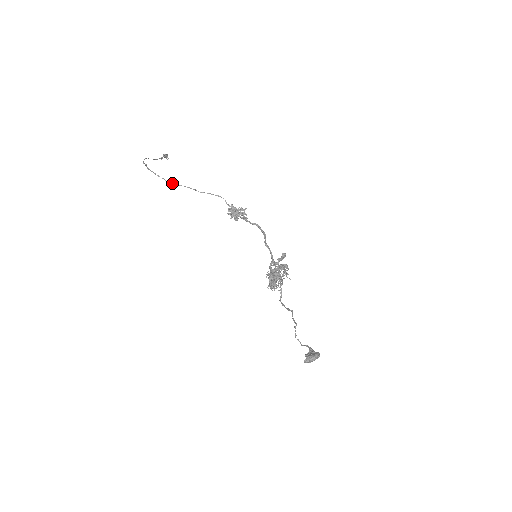
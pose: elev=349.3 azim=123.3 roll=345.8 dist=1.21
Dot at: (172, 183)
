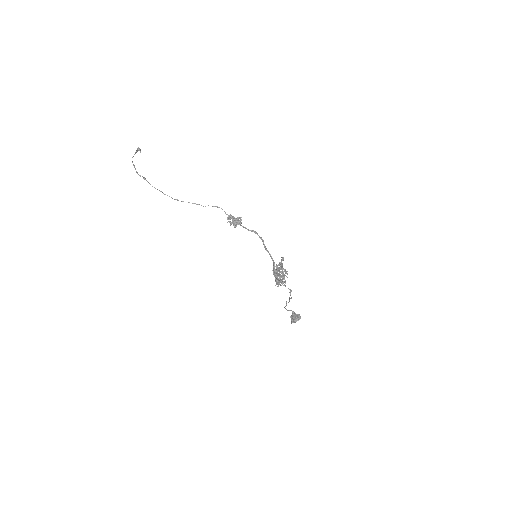
Dot at: occluded
